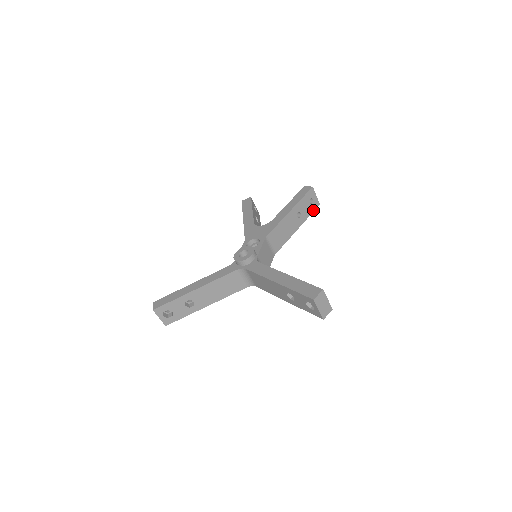
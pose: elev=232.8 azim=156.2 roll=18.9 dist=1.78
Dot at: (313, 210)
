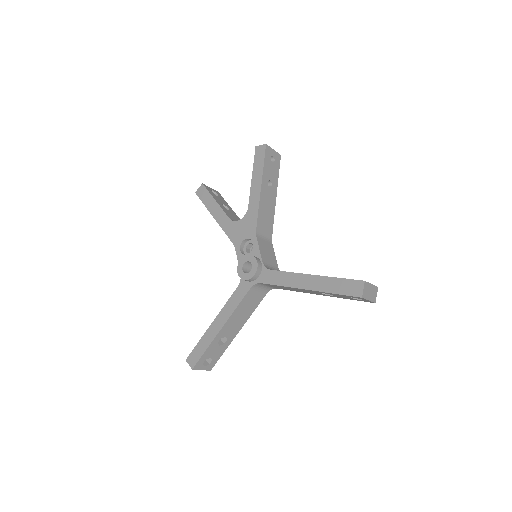
Dot at: (278, 166)
